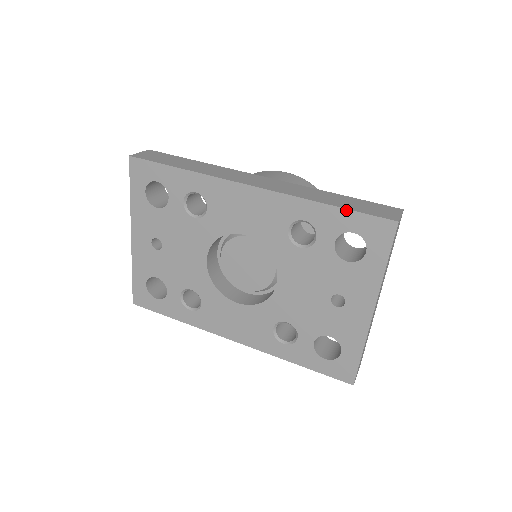
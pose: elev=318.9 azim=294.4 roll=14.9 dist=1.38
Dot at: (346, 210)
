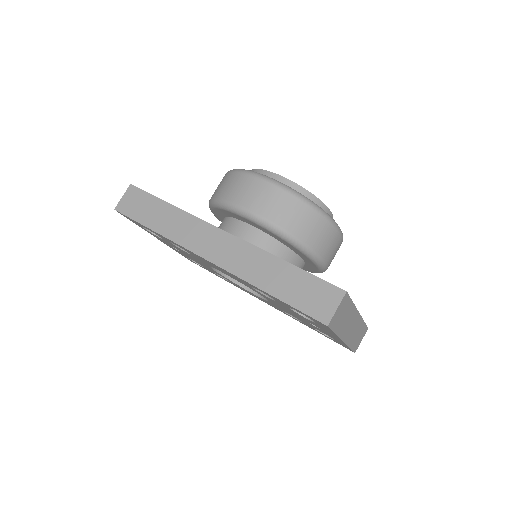
Dot at: (284, 302)
